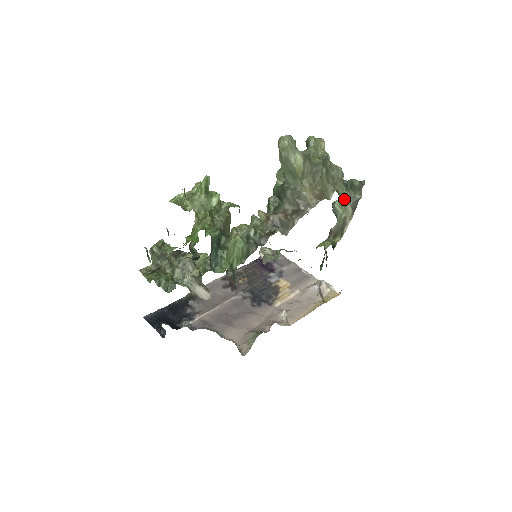
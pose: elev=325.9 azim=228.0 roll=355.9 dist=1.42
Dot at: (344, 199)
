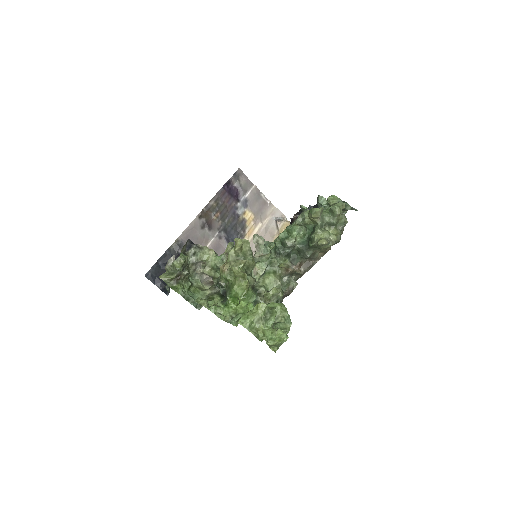
Dot at: occluded
